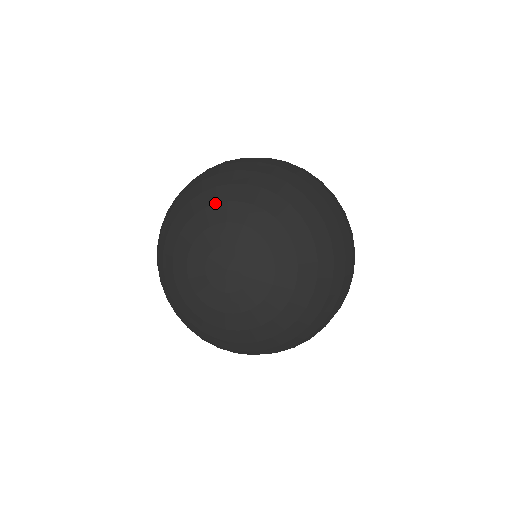
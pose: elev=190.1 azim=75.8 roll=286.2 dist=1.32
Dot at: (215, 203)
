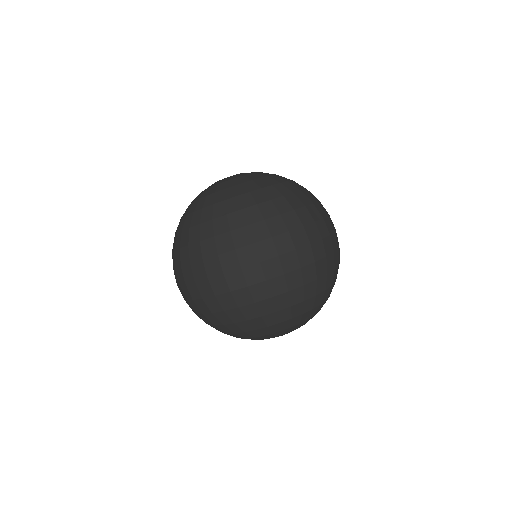
Dot at: (299, 324)
